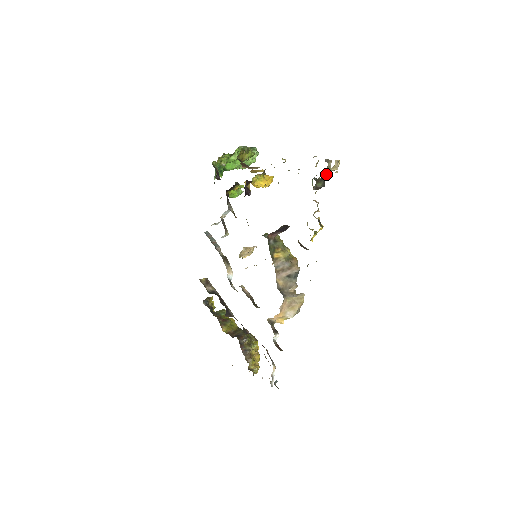
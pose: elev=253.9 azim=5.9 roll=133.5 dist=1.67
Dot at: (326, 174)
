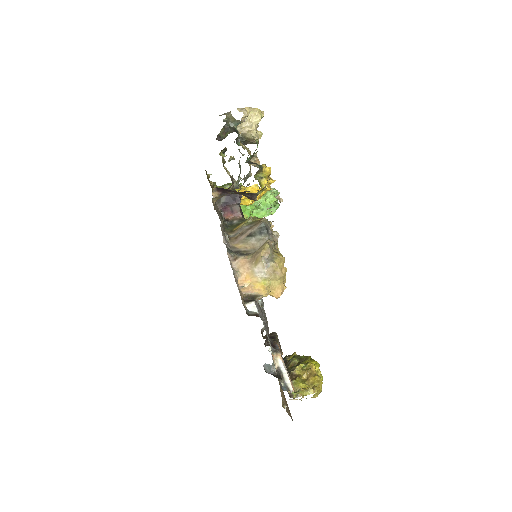
Dot at: (233, 124)
